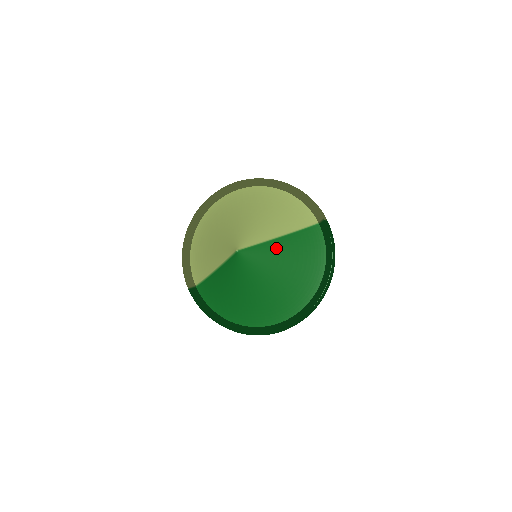
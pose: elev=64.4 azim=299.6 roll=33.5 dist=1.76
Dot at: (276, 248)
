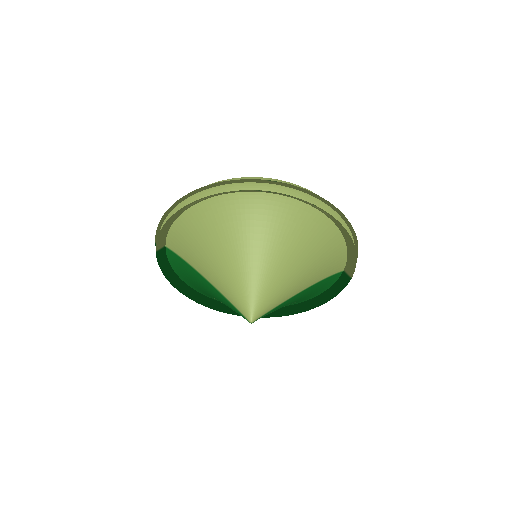
Dot at: (288, 303)
